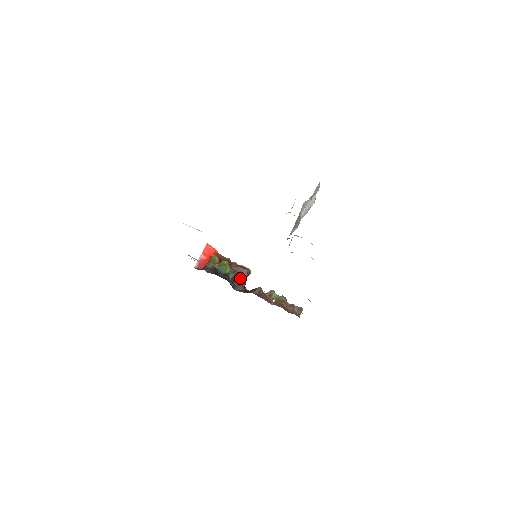
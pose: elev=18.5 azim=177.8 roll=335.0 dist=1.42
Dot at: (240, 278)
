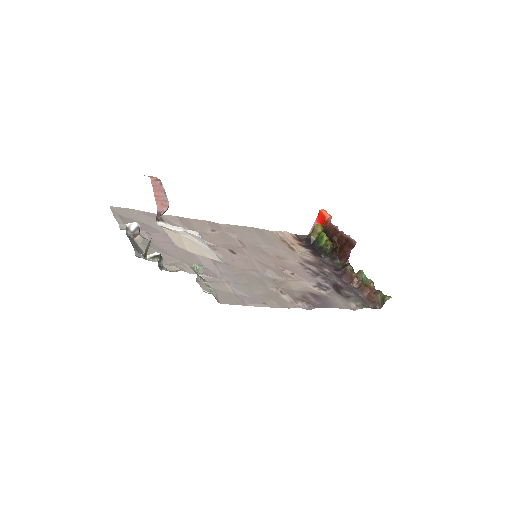
Dot at: (344, 250)
